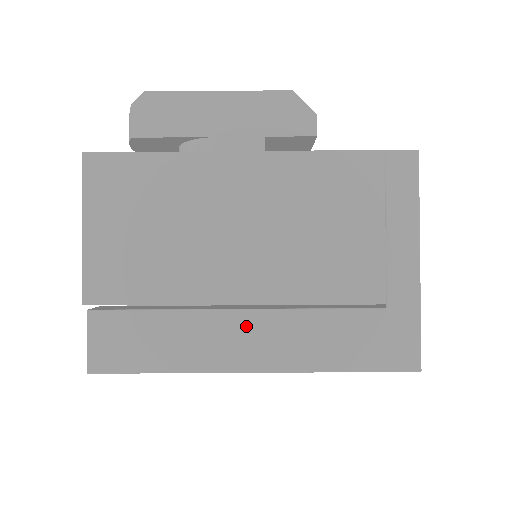
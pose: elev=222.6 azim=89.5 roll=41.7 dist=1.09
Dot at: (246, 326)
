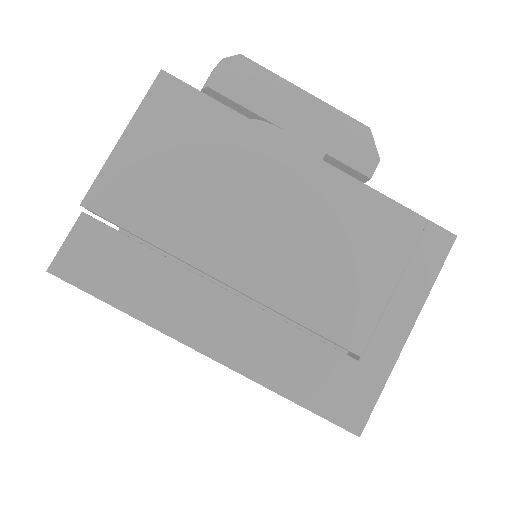
Dot at: (223, 308)
